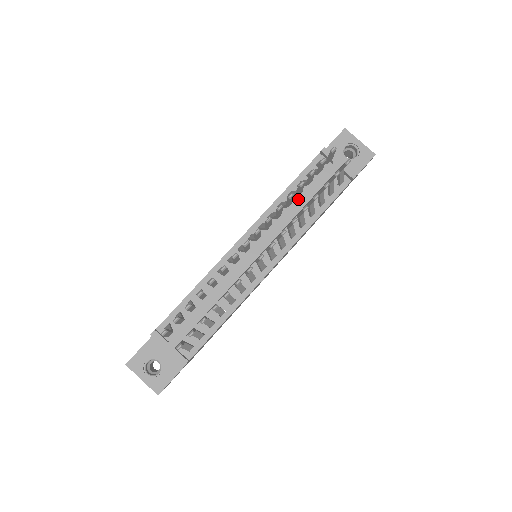
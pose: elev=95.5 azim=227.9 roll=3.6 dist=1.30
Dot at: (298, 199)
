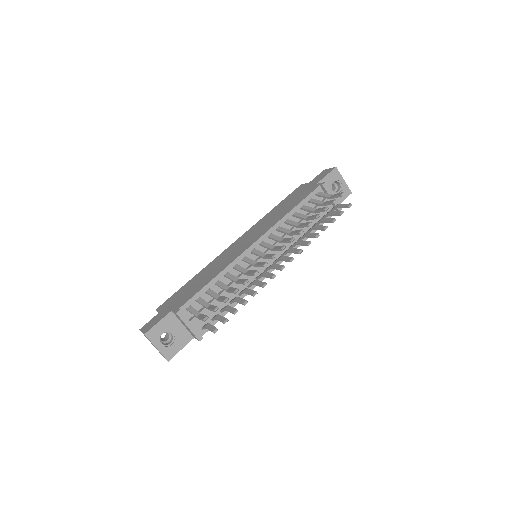
Dot at: (299, 219)
